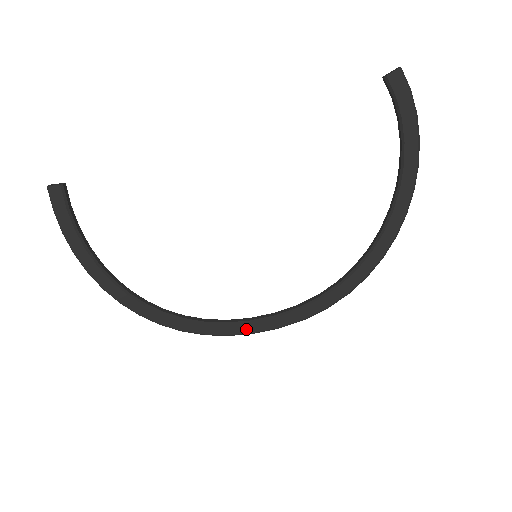
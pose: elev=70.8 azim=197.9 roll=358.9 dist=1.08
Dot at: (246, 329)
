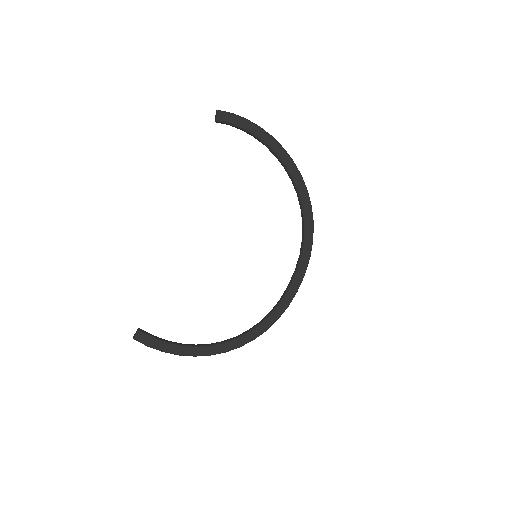
Dot at: (292, 293)
